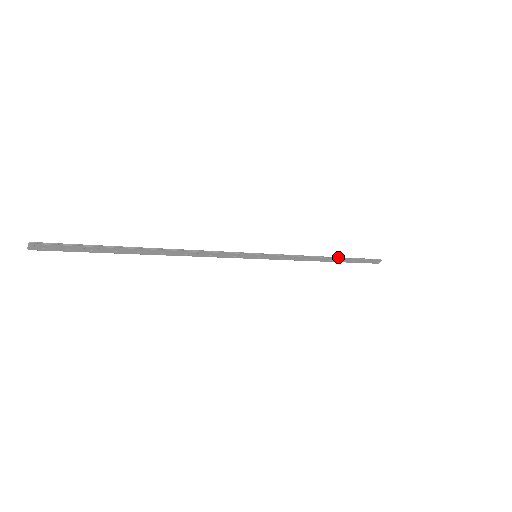
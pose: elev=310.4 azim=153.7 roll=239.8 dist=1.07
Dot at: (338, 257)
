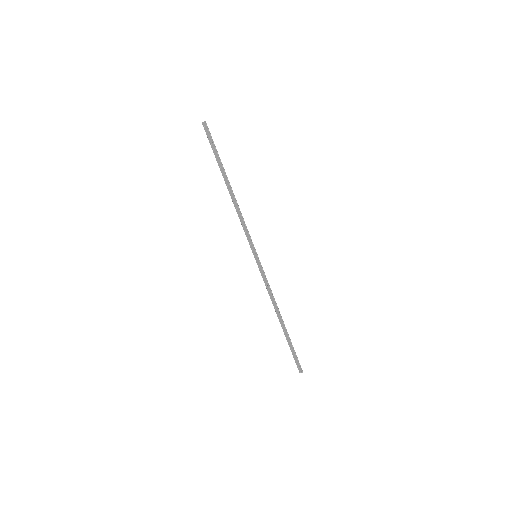
Dot at: occluded
